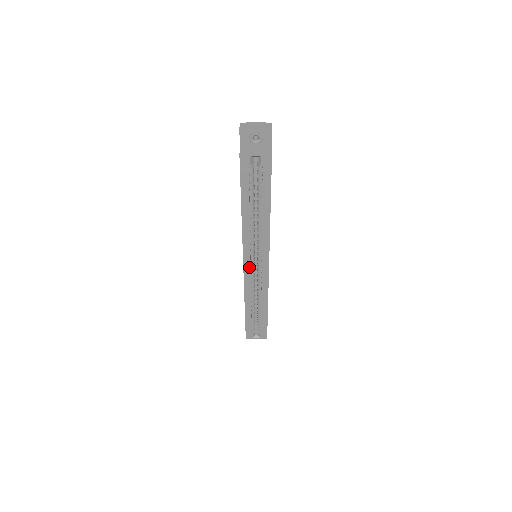
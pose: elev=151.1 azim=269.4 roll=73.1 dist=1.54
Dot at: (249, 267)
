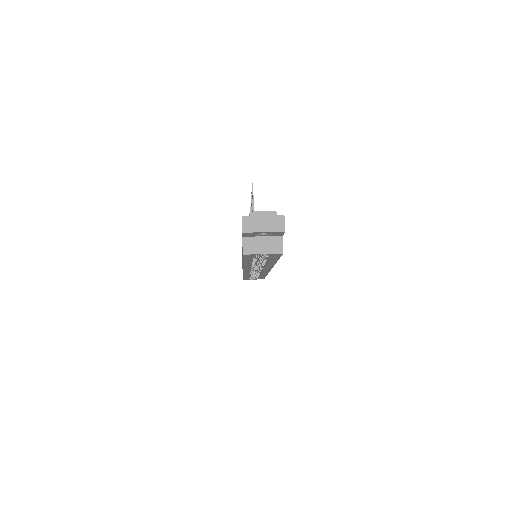
Dot at: (249, 271)
